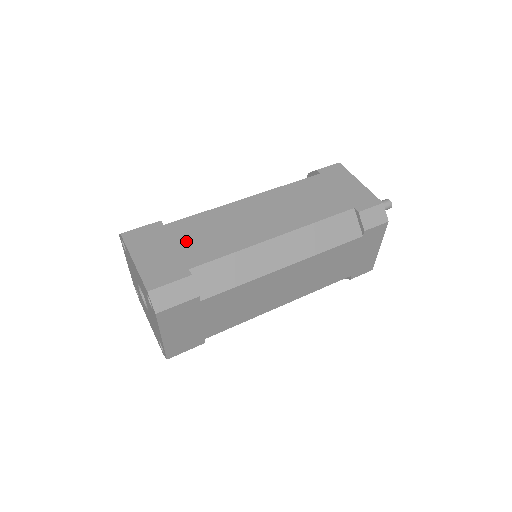
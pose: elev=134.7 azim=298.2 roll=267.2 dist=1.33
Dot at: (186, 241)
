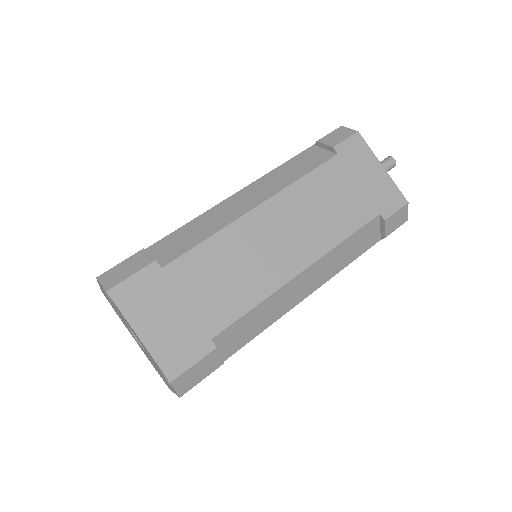
Dot at: (197, 294)
